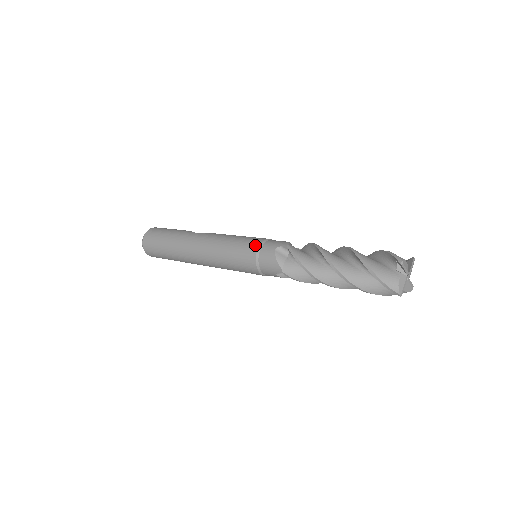
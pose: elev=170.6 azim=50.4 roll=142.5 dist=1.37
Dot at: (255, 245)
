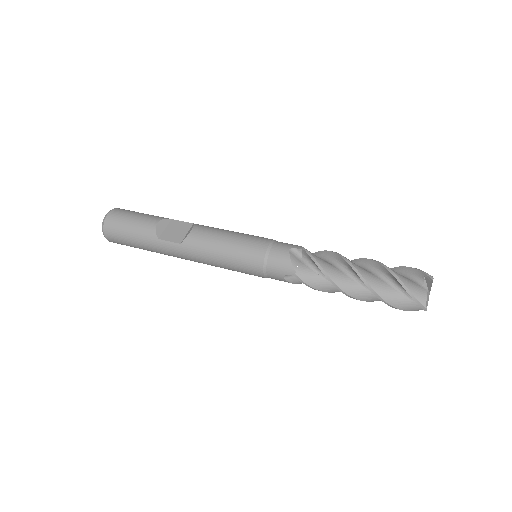
Dot at: (258, 272)
